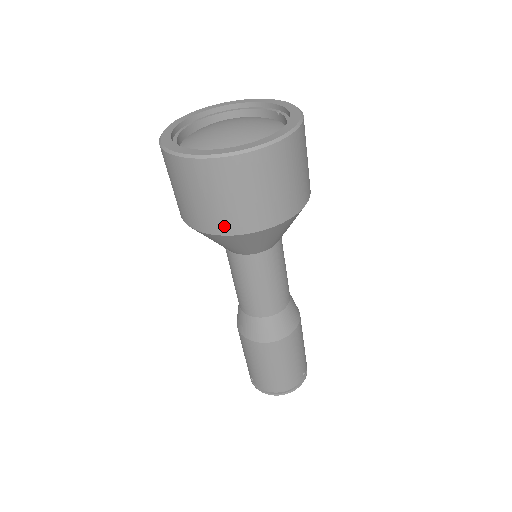
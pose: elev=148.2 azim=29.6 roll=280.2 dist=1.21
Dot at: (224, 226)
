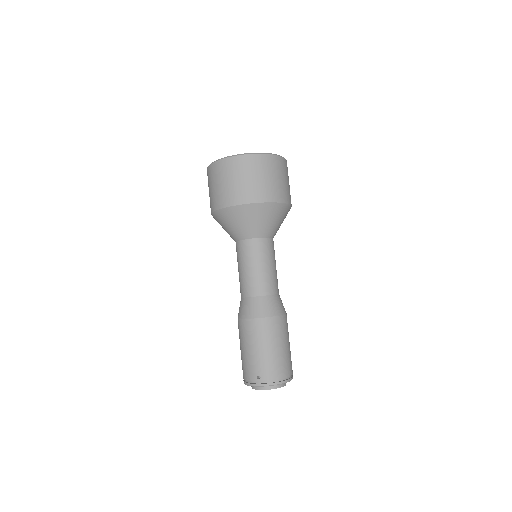
Dot at: (269, 196)
